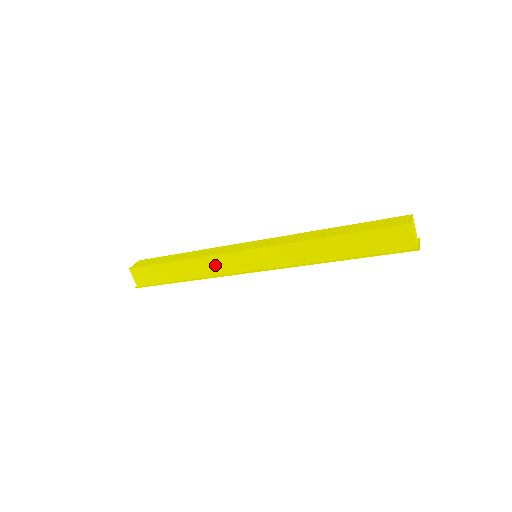
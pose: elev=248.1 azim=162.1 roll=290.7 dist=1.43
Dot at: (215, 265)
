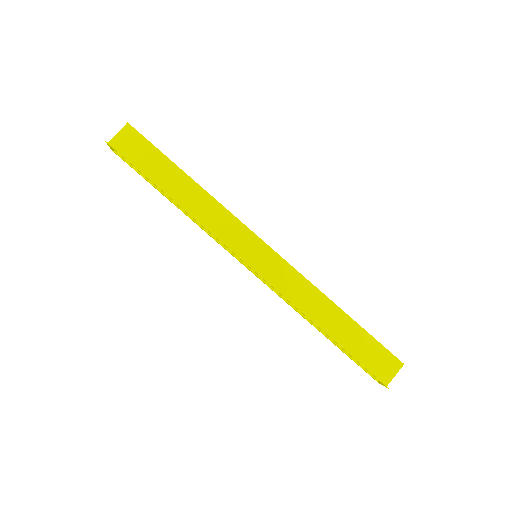
Dot at: (219, 220)
